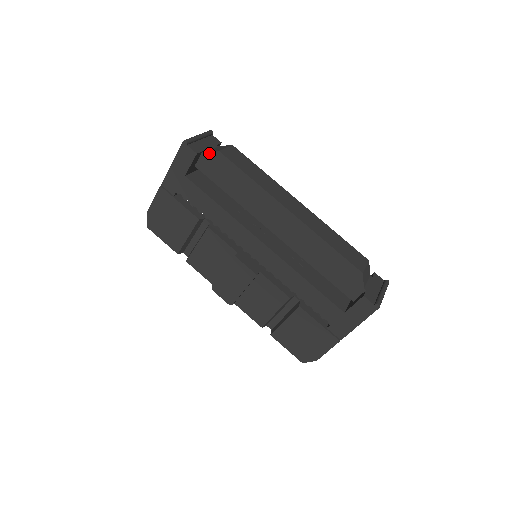
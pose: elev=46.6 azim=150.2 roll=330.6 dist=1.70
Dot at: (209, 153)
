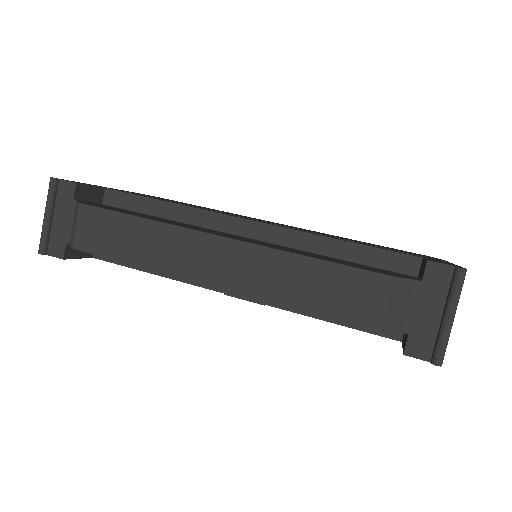
Dot at: occluded
